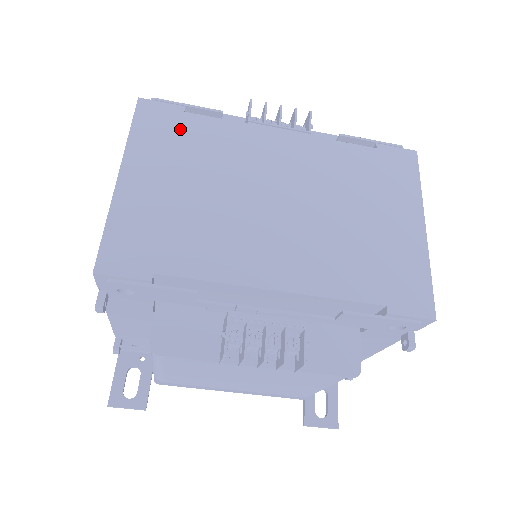
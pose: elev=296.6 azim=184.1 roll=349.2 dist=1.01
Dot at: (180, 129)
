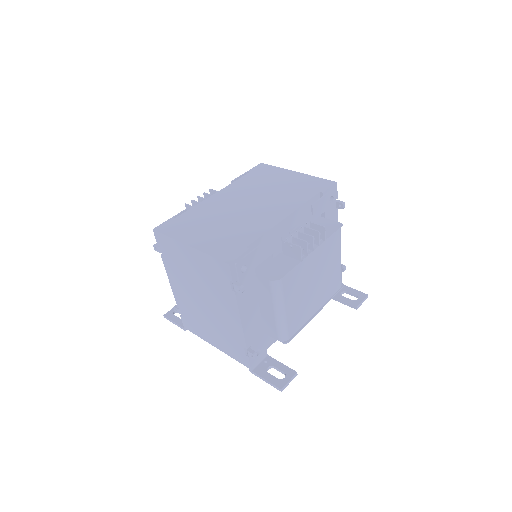
Dot at: (183, 222)
